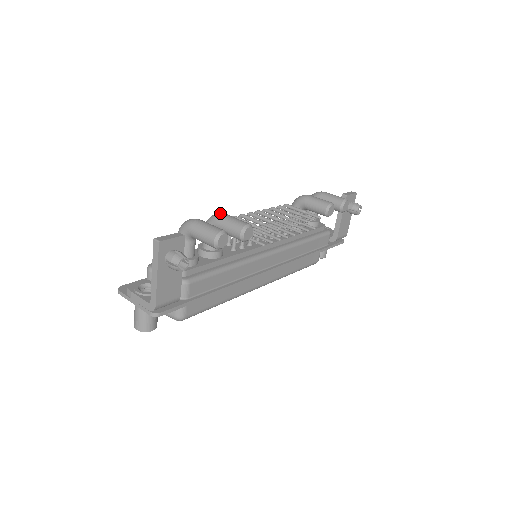
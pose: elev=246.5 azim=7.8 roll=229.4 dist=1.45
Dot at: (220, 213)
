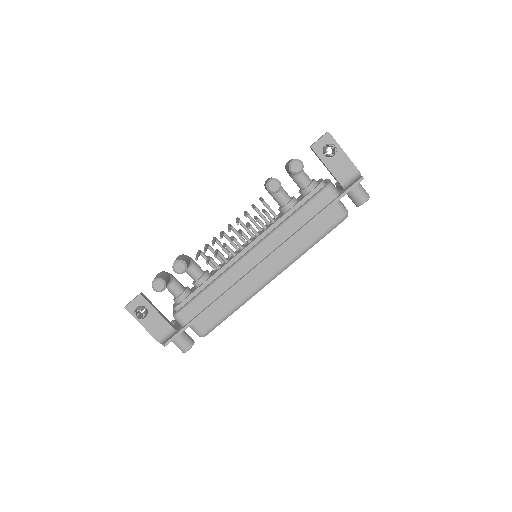
Dot at: occluded
